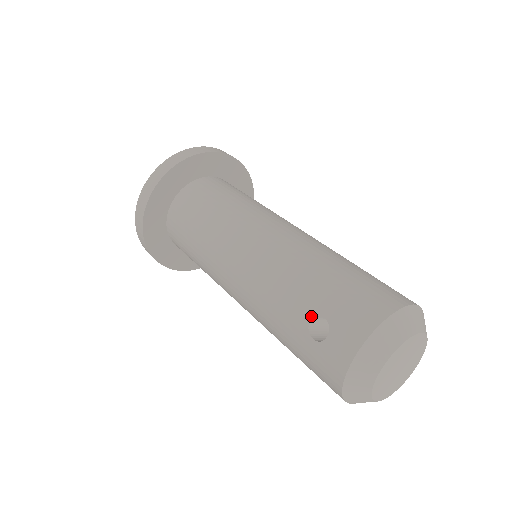
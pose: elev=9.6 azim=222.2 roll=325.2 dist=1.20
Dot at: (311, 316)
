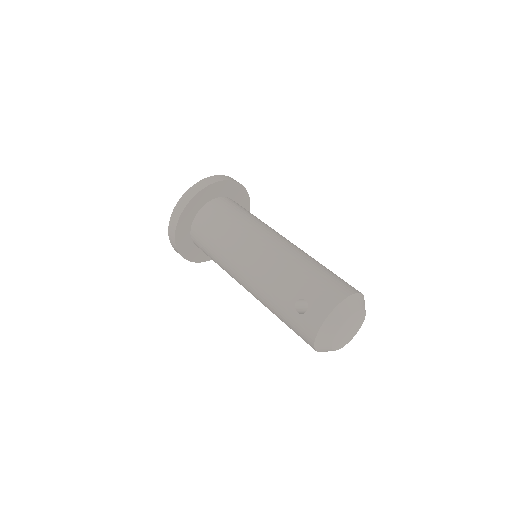
Dot at: (297, 298)
